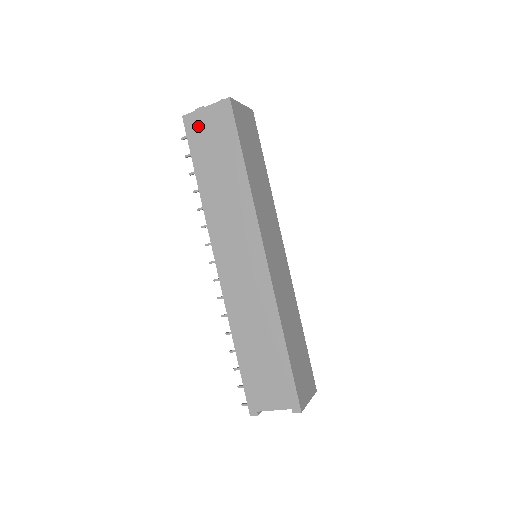
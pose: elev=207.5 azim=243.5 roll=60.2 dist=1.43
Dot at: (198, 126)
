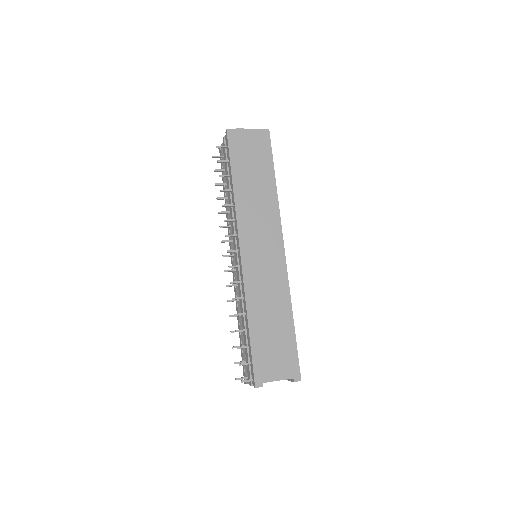
Dot at: (240, 141)
